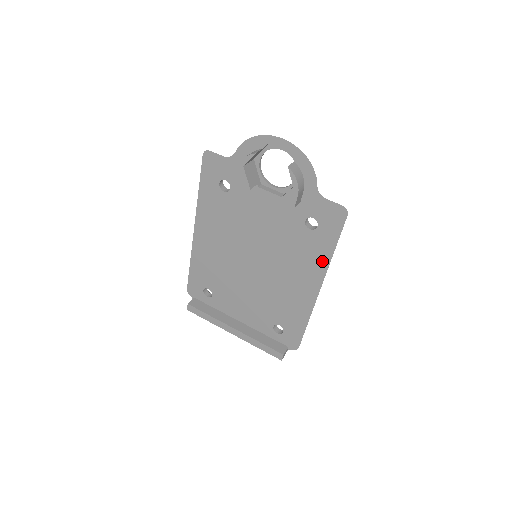
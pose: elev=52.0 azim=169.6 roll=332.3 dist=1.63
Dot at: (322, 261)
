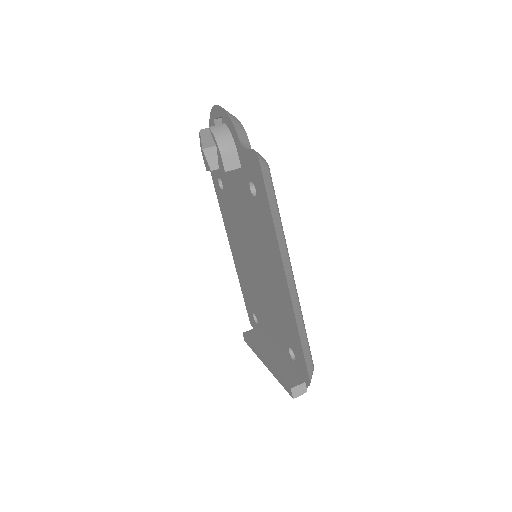
Dot at: (273, 235)
